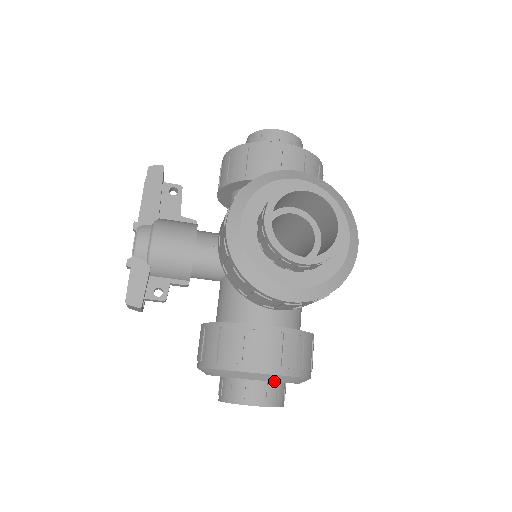
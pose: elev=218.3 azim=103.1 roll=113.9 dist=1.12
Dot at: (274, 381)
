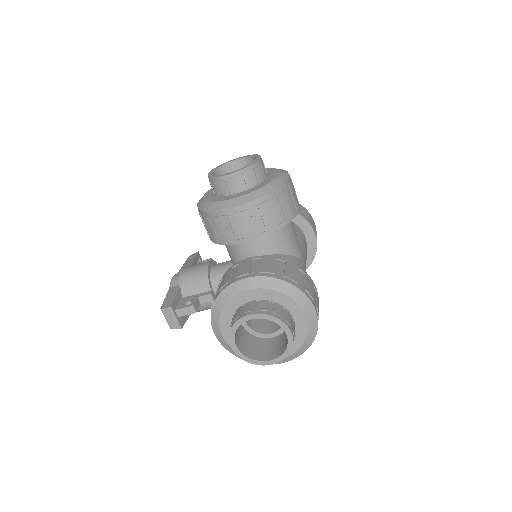
Dot at: (258, 288)
